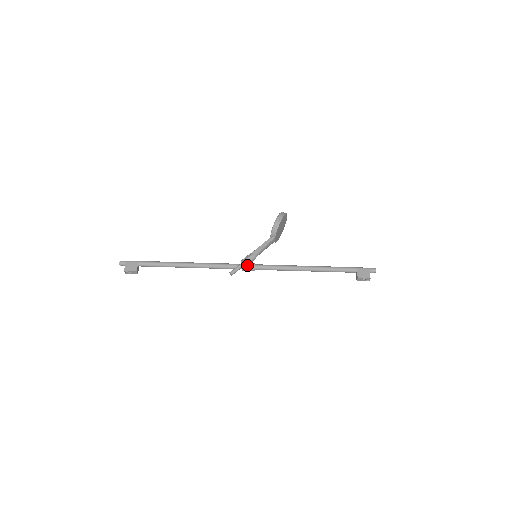
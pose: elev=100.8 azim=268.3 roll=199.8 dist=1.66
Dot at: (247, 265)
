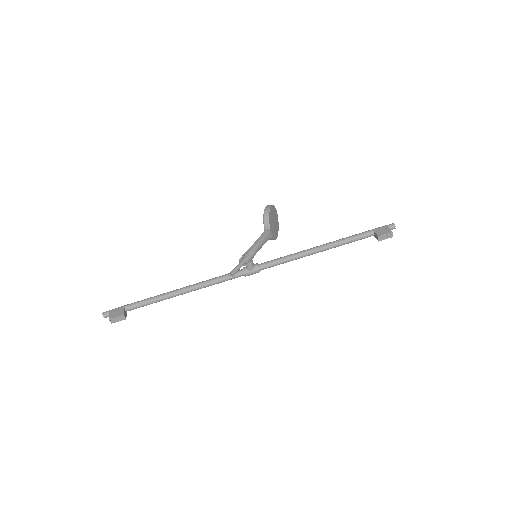
Dot at: (248, 262)
